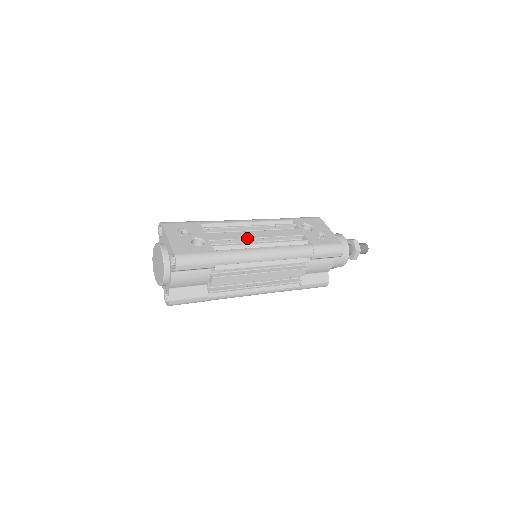
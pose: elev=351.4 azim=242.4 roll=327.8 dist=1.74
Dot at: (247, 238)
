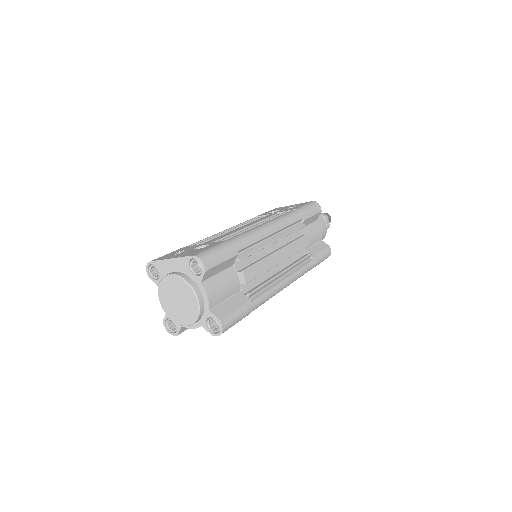
Dot at: (239, 230)
